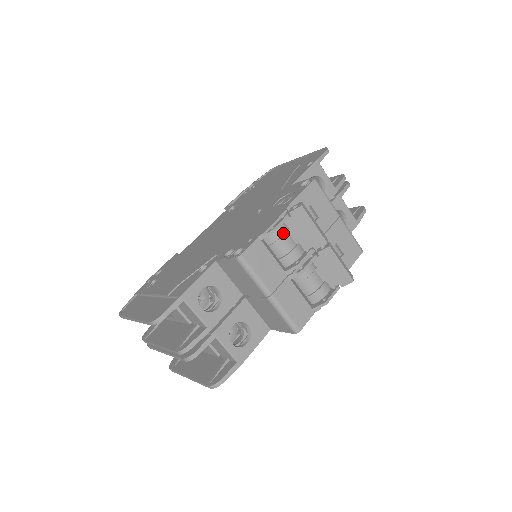
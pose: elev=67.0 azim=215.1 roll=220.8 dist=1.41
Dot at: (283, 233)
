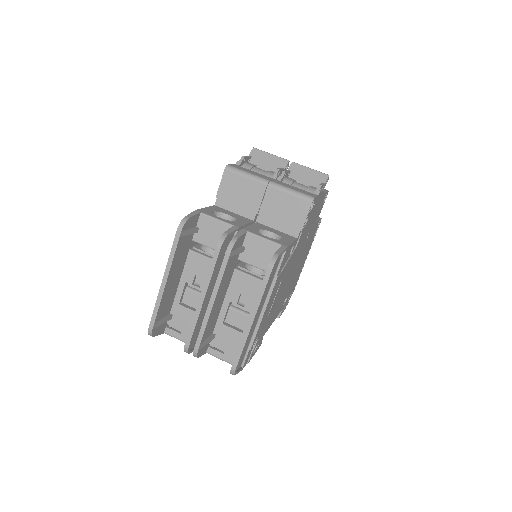
Dot at: (253, 165)
